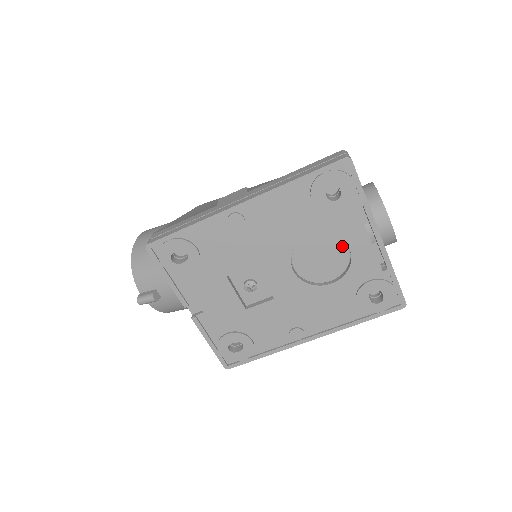
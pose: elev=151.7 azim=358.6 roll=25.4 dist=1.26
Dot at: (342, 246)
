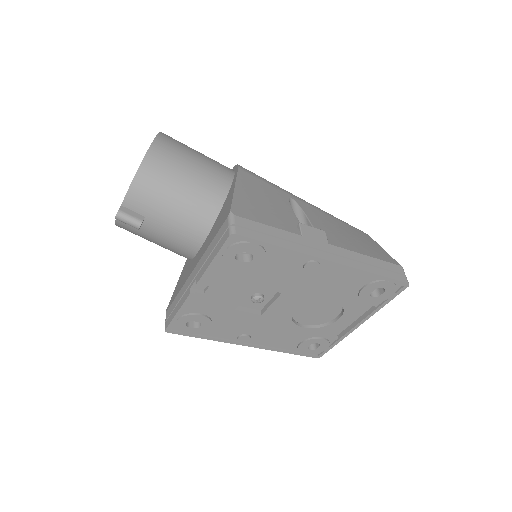
Dot at: (336, 314)
